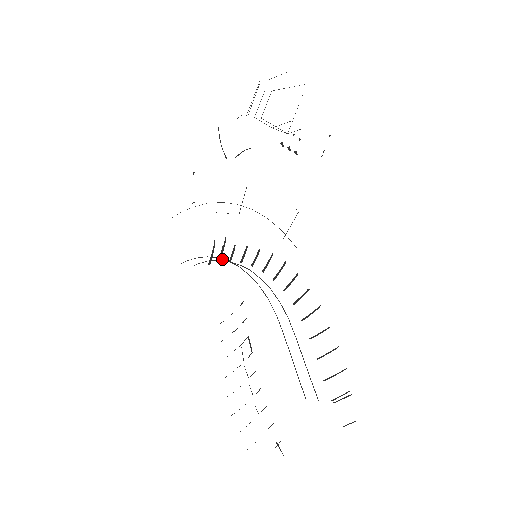
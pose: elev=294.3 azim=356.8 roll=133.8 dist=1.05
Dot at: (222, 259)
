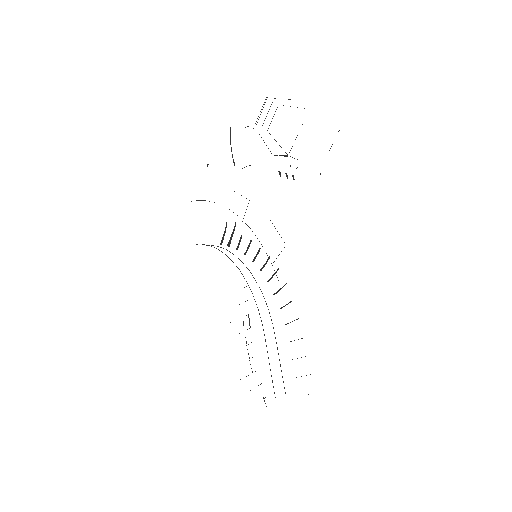
Dot at: (227, 256)
